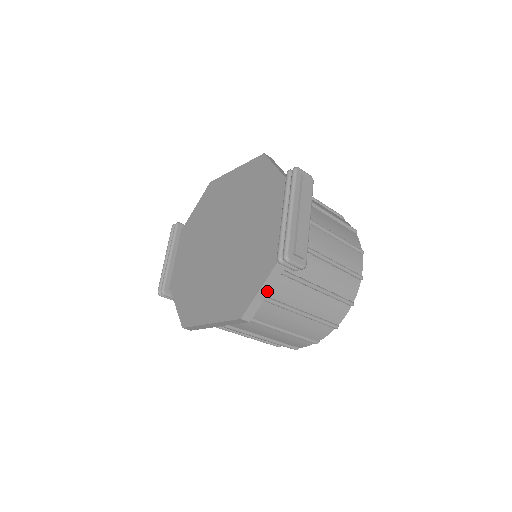
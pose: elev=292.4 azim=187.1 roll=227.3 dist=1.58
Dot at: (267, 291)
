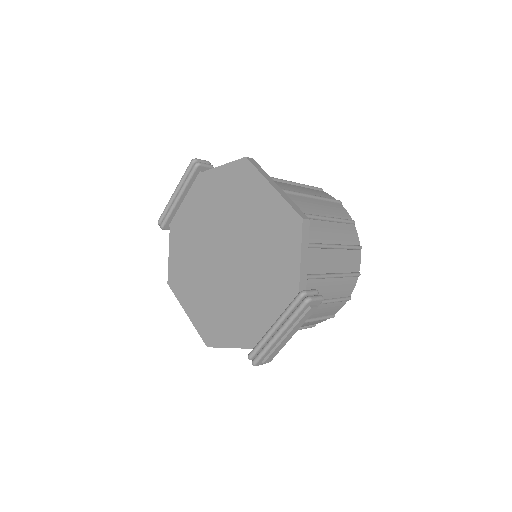
Dot at: occluded
